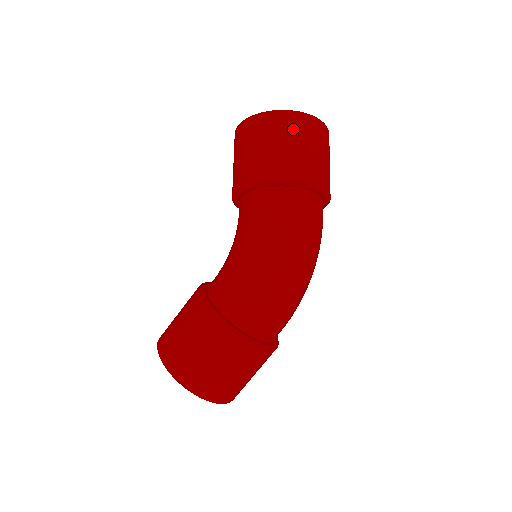
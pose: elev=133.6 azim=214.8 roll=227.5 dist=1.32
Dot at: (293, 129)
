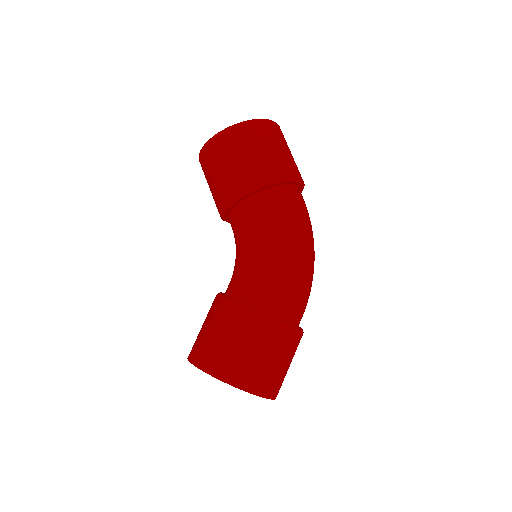
Dot at: (271, 135)
